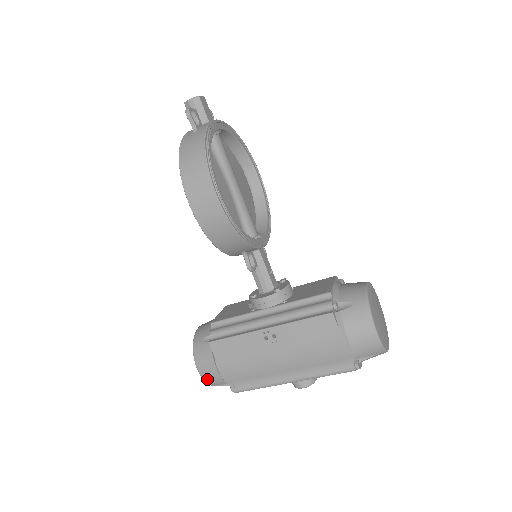
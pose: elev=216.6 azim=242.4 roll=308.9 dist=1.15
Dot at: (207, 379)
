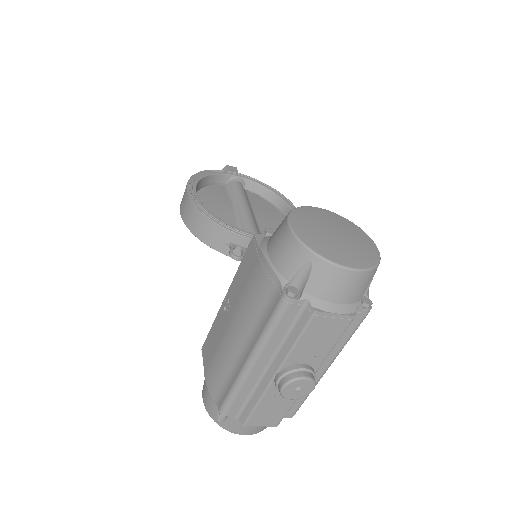
Dot at: (207, 407)
